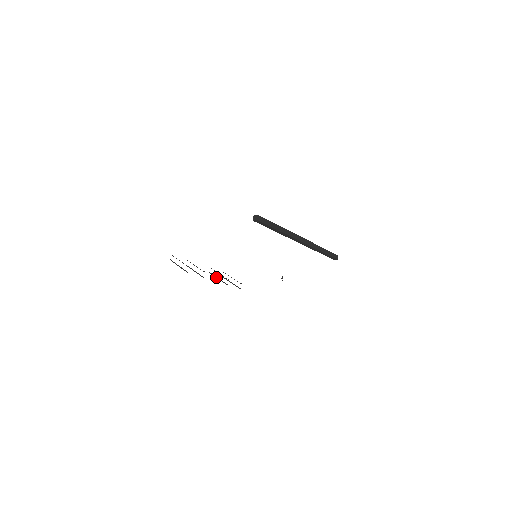
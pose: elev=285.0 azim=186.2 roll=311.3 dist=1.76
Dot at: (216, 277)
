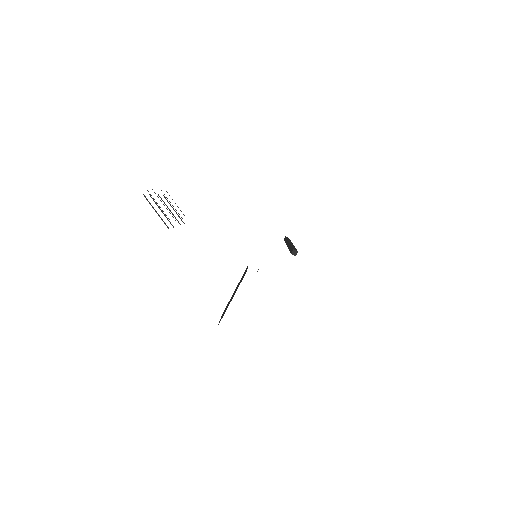
Dot at: (167, 206)
